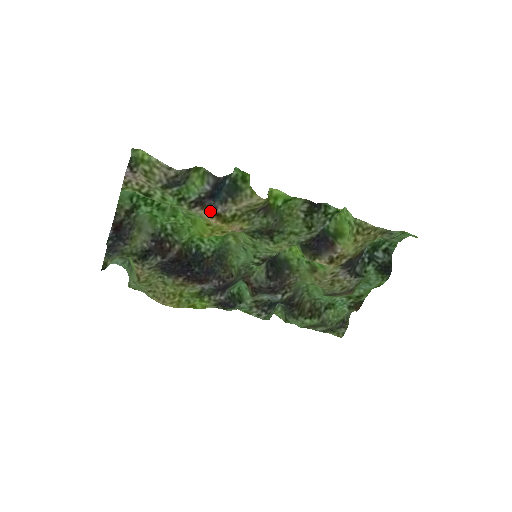
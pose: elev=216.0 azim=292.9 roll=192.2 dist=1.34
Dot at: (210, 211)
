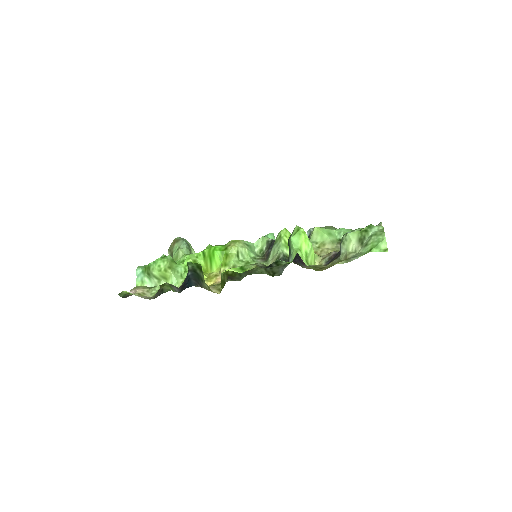
Dot at: occluded
